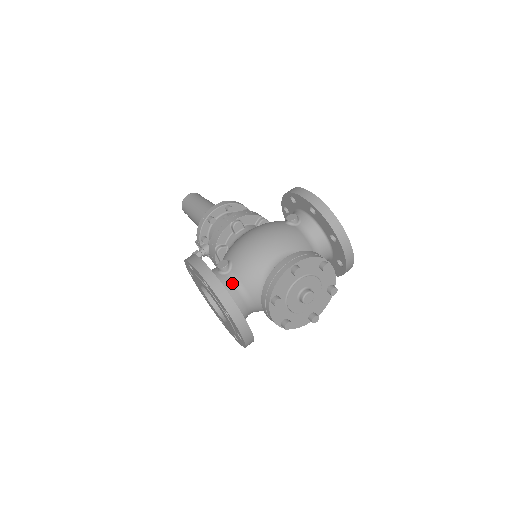
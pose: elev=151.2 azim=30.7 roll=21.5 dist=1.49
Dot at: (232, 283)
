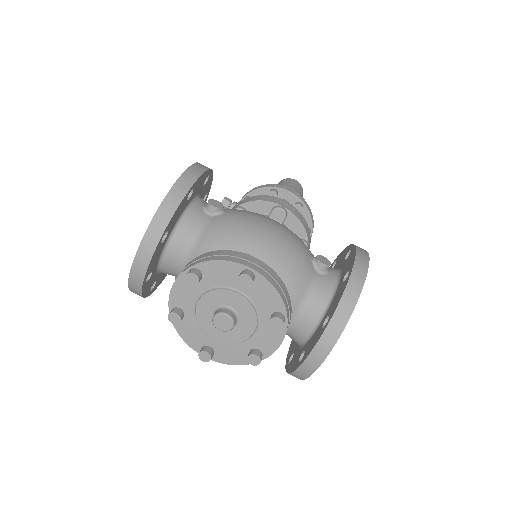
Dot at: (197, 224)
